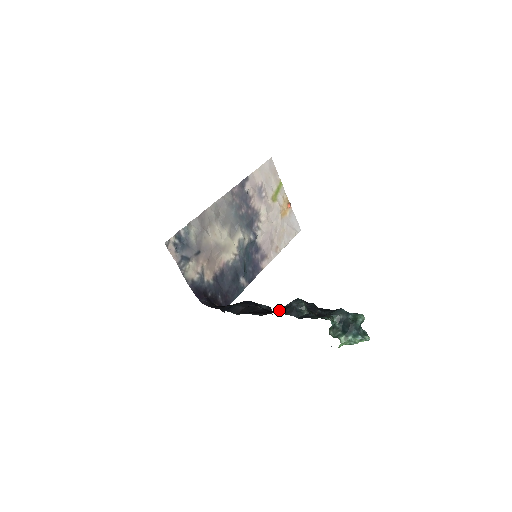
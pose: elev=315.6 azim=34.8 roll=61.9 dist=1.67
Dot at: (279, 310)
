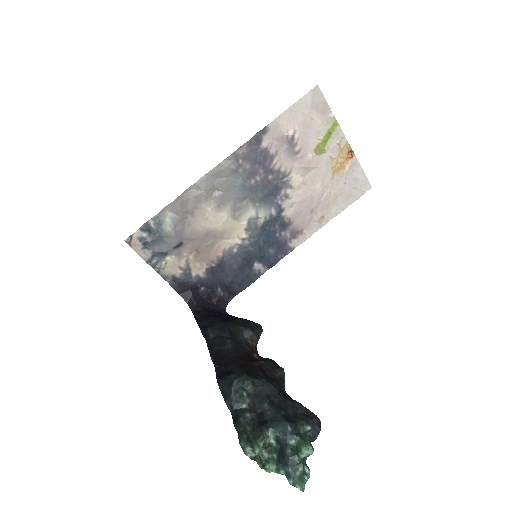
Dot at: (225, 379)
